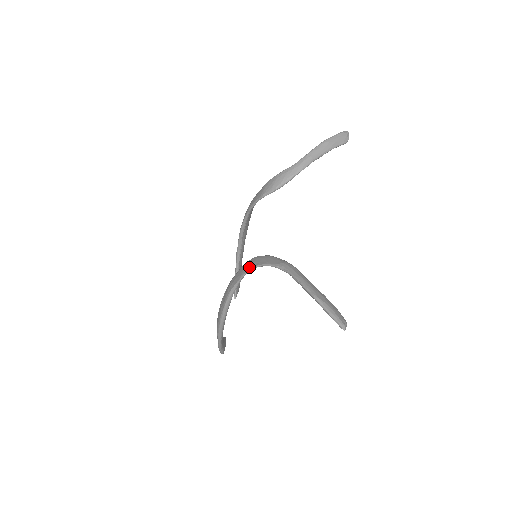
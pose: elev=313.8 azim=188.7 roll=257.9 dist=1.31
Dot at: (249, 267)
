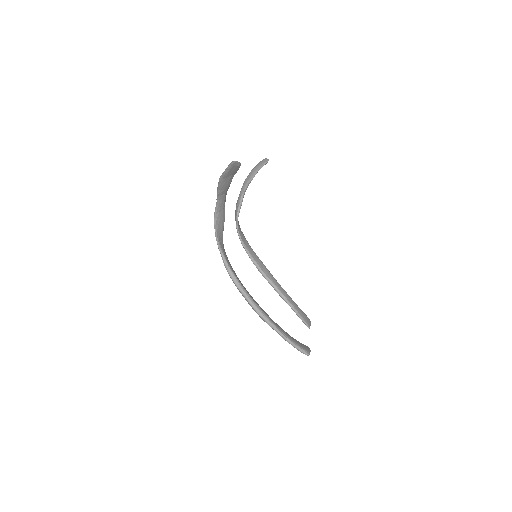
Dot at: (215, 235)
